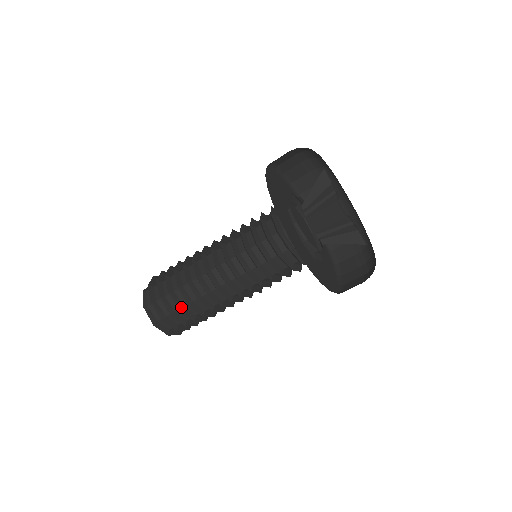
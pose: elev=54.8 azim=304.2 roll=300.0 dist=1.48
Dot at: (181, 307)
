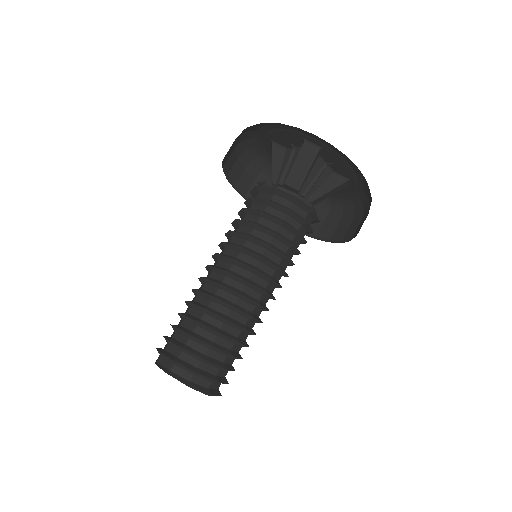
Dot at: (210, 343)
